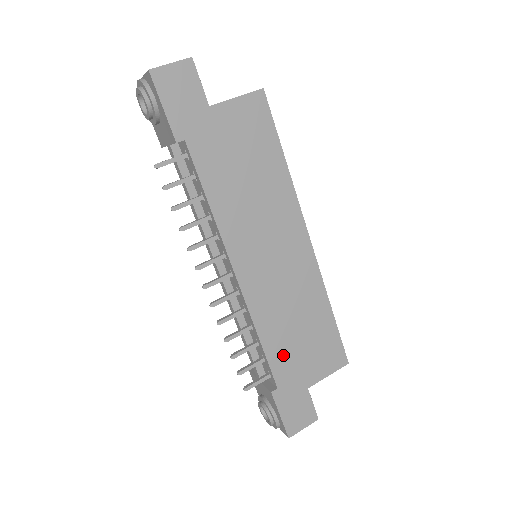
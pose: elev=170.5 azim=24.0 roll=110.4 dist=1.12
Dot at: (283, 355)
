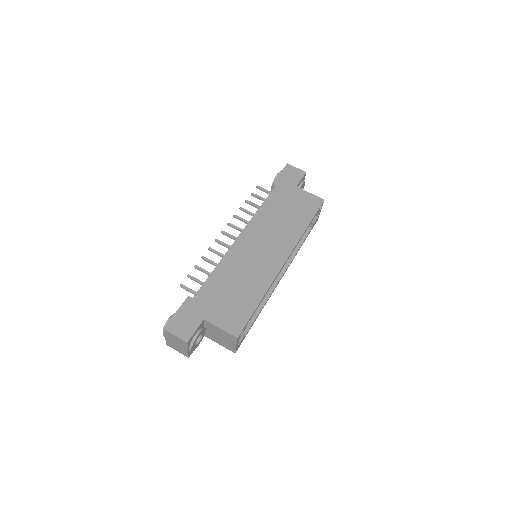
Dot at: (215, 288)
